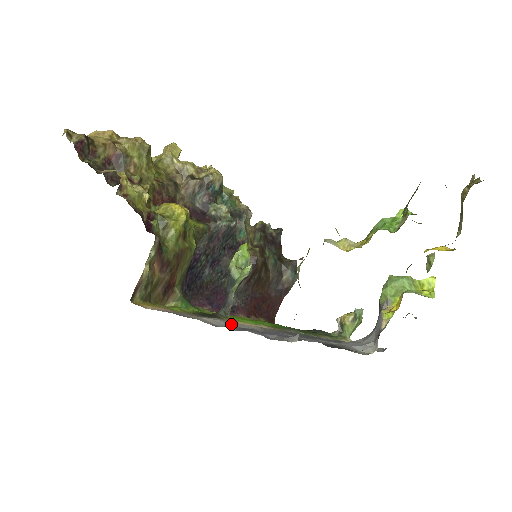
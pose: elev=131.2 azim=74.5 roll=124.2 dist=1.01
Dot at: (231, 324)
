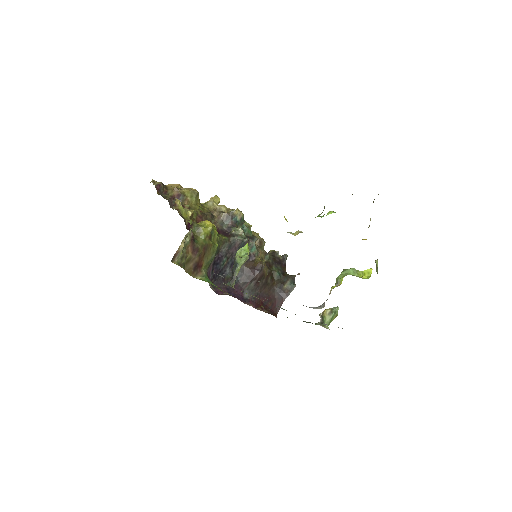
Dot at: occluded
